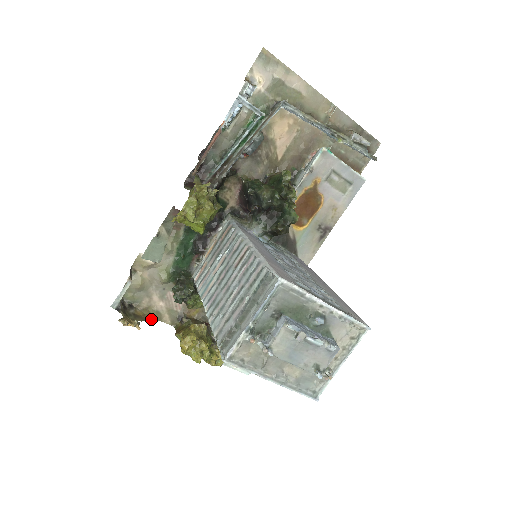
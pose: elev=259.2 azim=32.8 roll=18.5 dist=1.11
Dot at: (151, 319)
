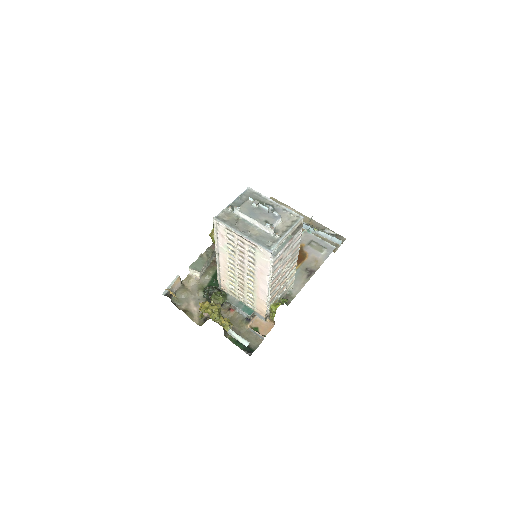
Dot at: occluded
